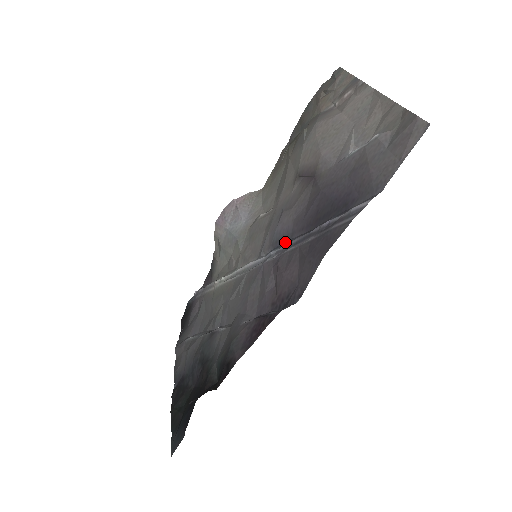
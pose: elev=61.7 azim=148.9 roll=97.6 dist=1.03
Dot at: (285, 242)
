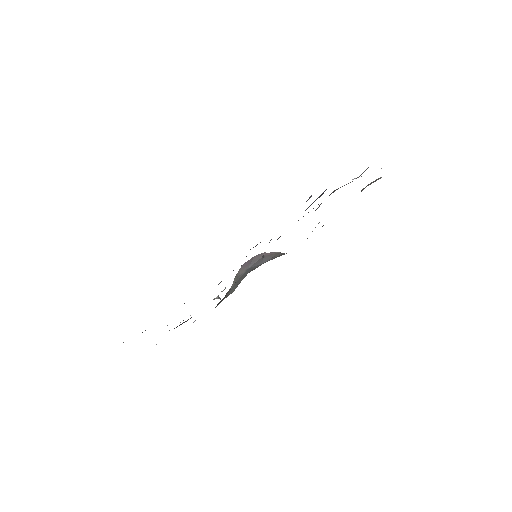
Dot at: occluded
